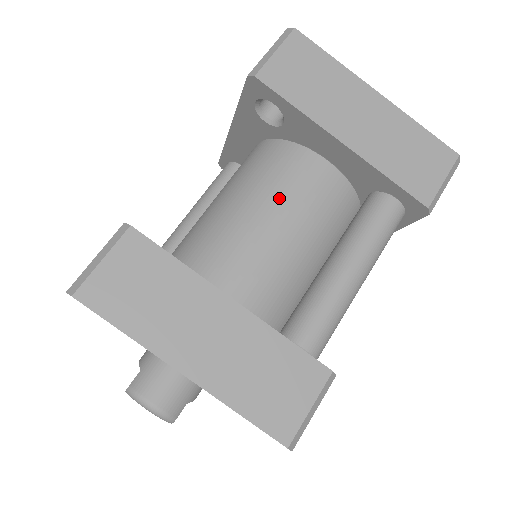
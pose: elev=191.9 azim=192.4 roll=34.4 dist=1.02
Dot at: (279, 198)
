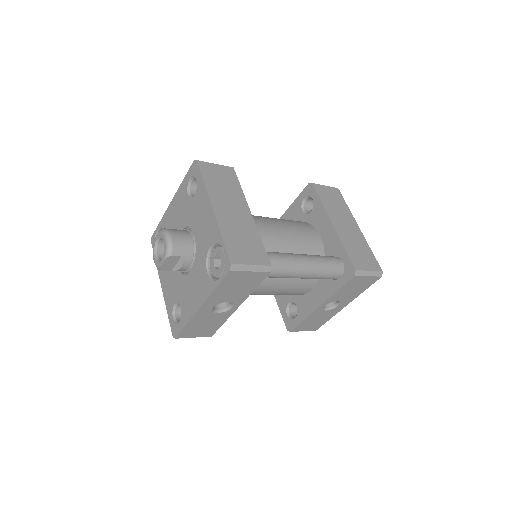
Dot at: (290, 226)
